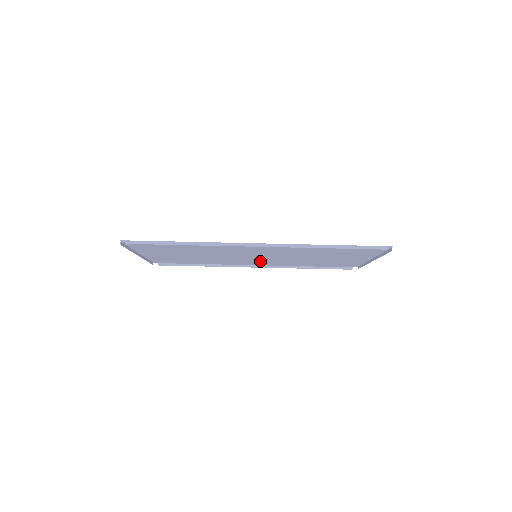
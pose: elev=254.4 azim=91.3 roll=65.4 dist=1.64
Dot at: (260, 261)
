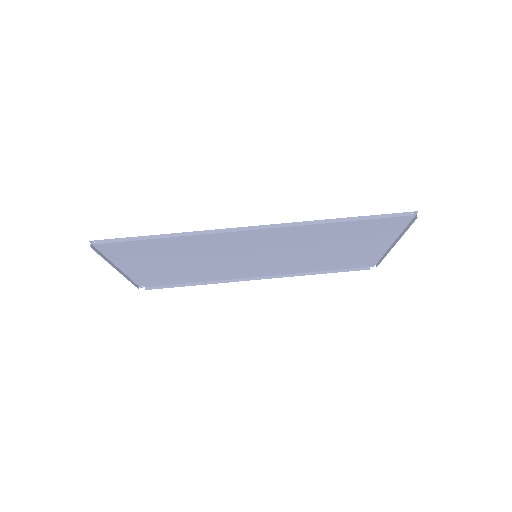
Dot at: (262, 267)
